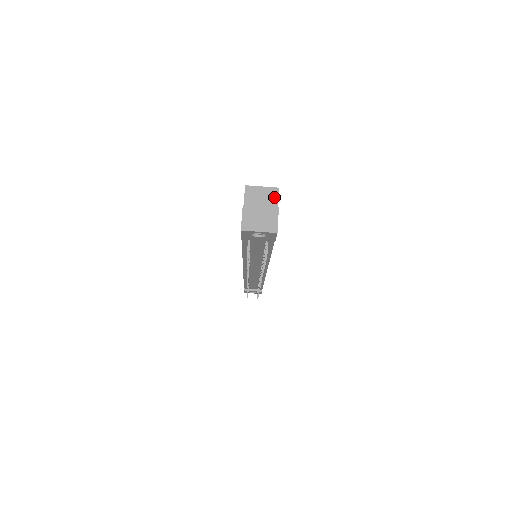
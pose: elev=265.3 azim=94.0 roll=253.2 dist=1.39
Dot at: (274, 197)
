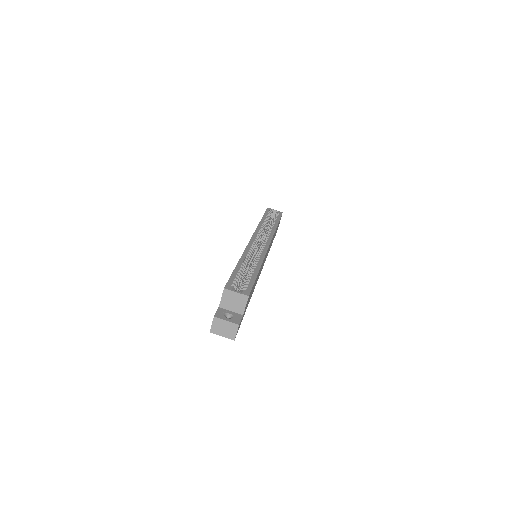
Dot at: (244, 302)
